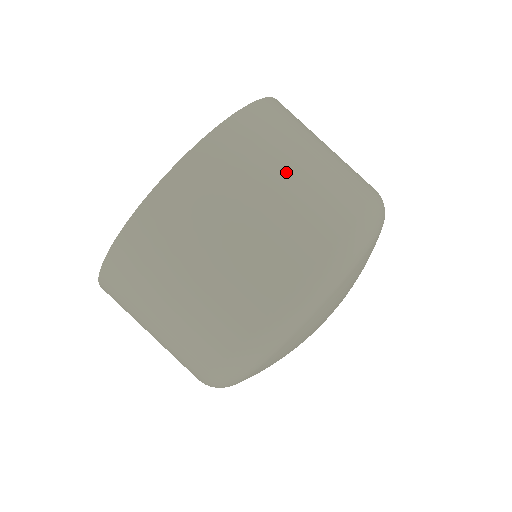
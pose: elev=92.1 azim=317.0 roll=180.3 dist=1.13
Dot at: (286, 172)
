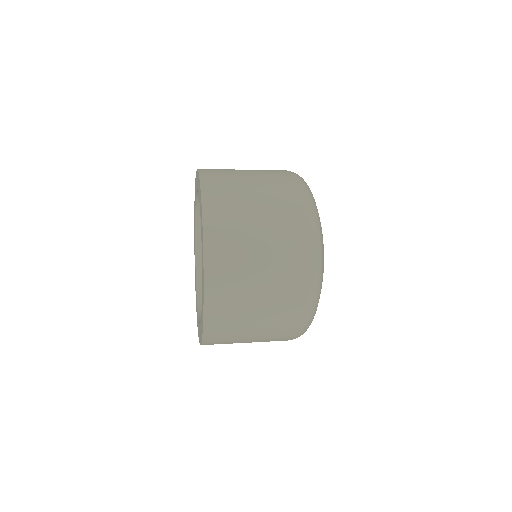
Dot at: (255, 266)
